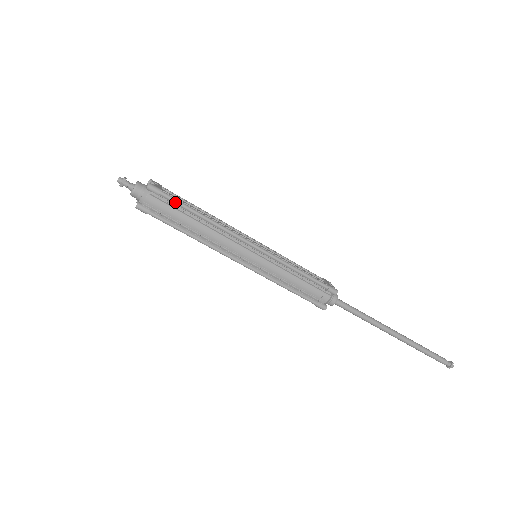
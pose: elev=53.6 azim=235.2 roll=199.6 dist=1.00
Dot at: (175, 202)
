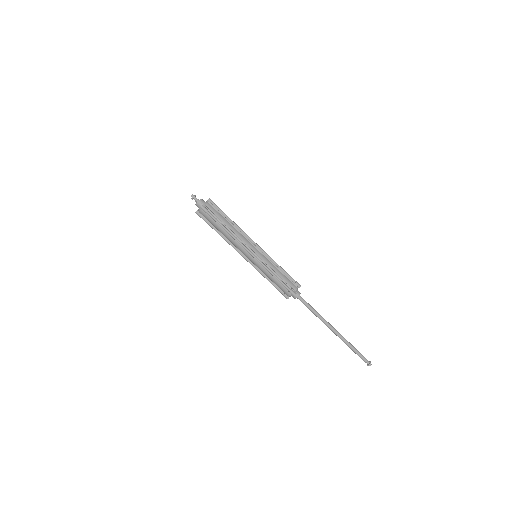
Dot at: (220, 210)
